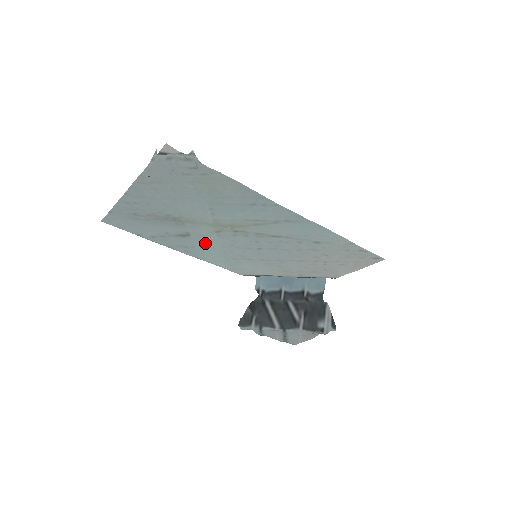
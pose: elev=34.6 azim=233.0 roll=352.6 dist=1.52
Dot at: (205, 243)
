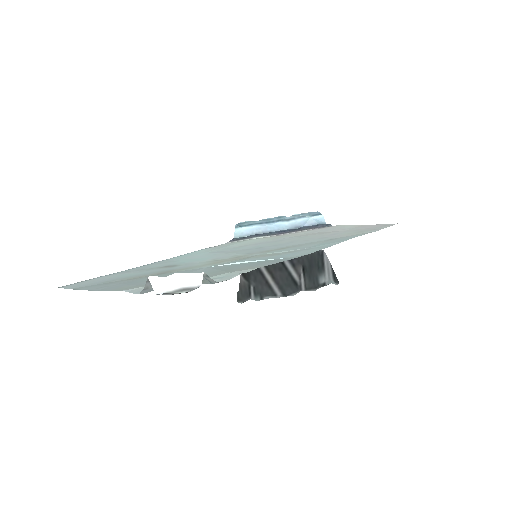
Dot at: (193, 259)
